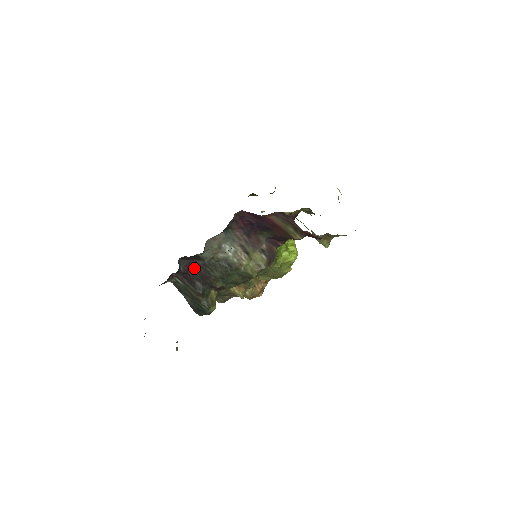
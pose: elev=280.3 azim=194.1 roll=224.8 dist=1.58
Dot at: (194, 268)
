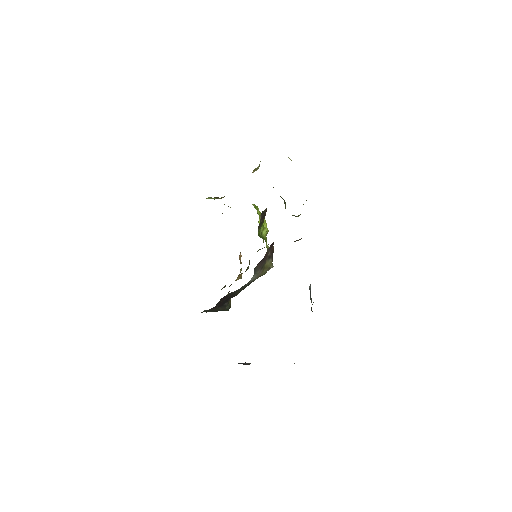
Dot at: (223, 299)
